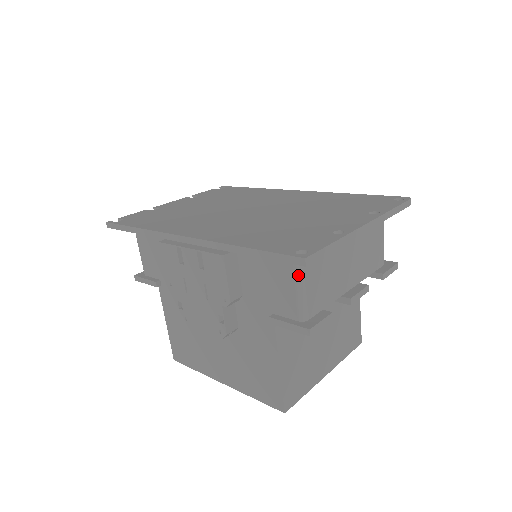
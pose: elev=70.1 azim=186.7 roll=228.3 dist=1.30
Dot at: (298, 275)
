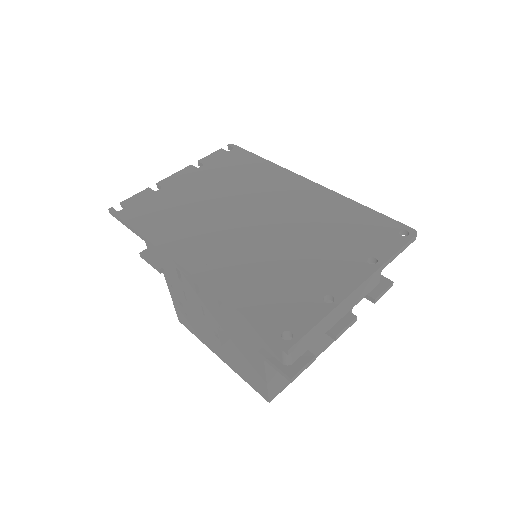
Dot at: (284, 338)
